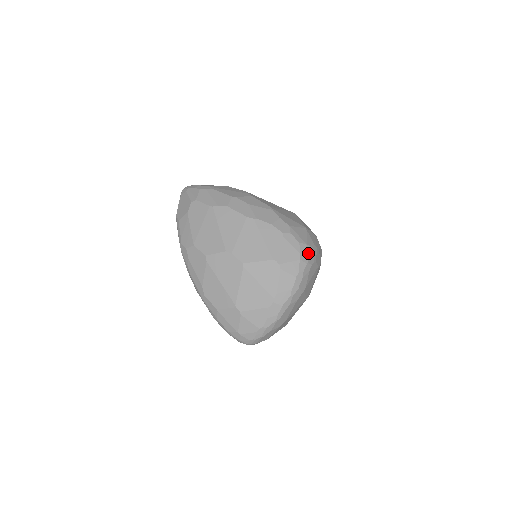
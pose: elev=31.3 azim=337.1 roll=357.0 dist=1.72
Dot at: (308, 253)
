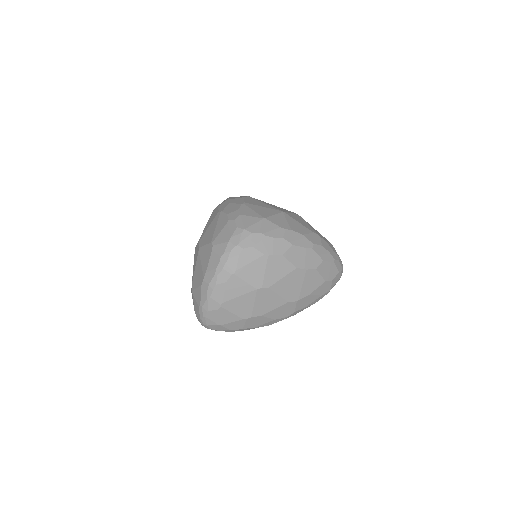
Dot at: (242, 237)
